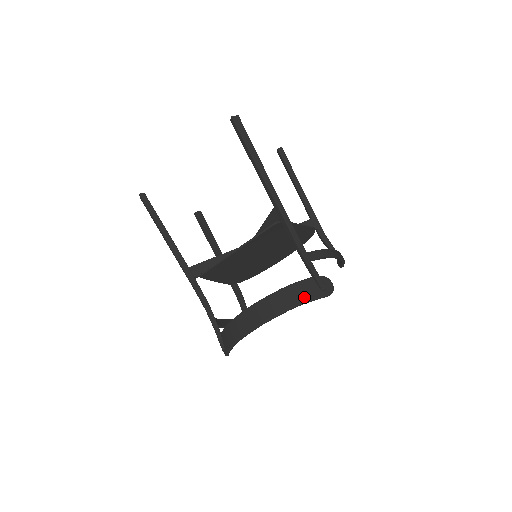
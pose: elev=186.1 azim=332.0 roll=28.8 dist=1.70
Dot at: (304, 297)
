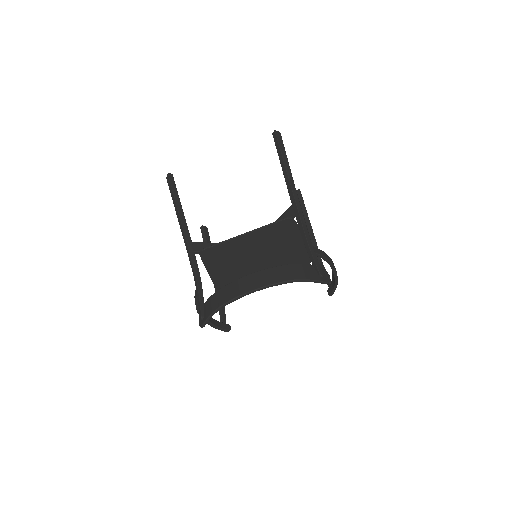
Dot at: (302, 275)
